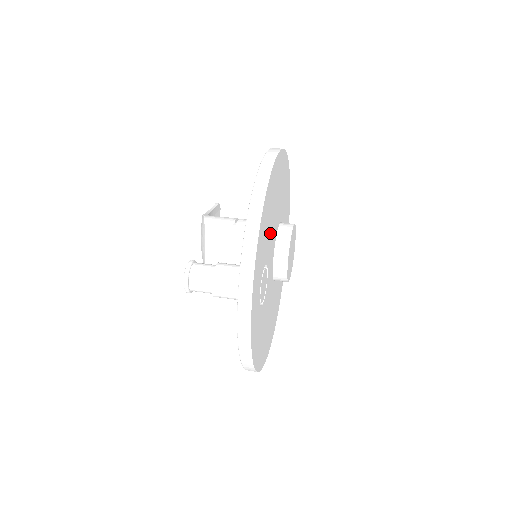
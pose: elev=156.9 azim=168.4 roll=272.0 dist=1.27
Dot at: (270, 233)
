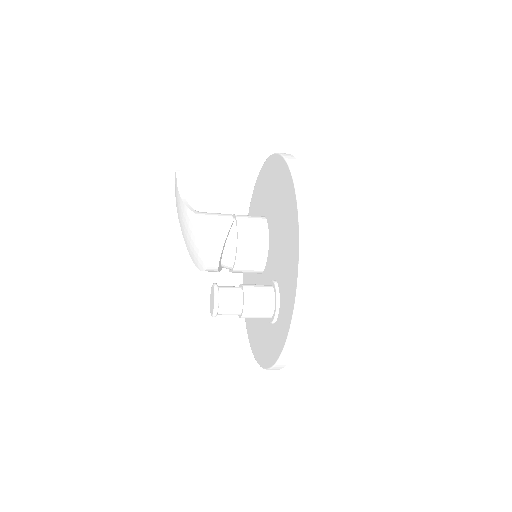
Dot at: occluded
